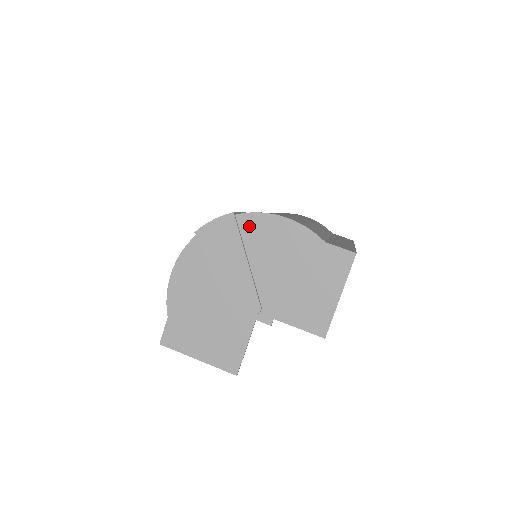
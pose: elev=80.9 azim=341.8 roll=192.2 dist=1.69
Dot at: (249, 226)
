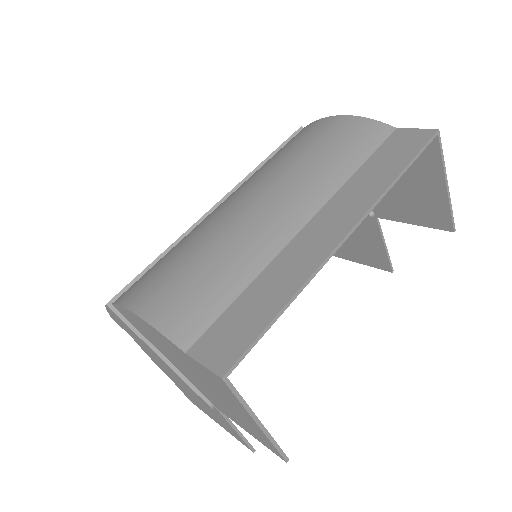
Dot at: (128, 318)
